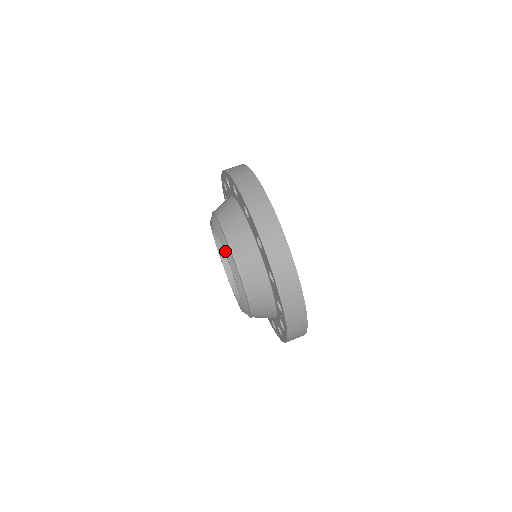
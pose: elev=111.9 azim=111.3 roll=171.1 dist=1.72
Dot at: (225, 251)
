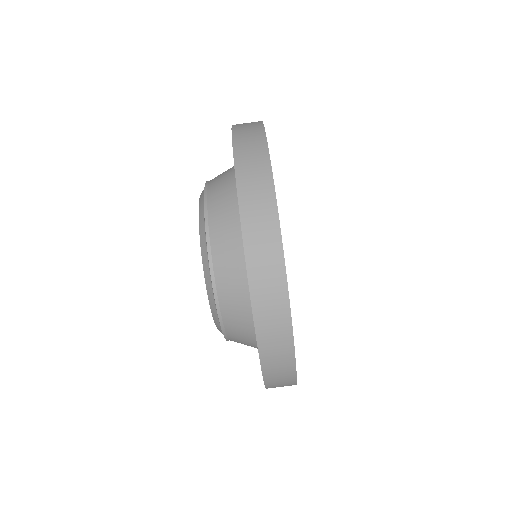
Dot at: occluded
